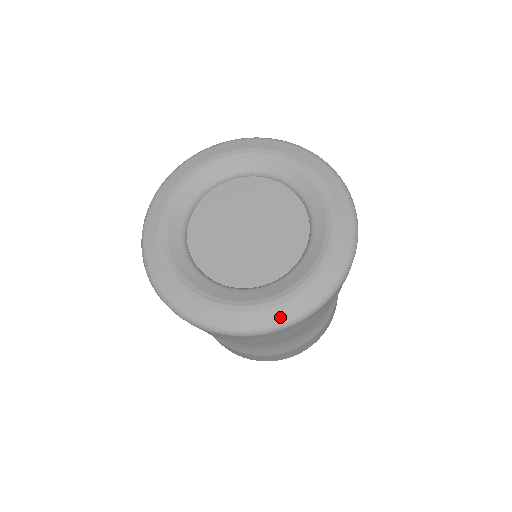
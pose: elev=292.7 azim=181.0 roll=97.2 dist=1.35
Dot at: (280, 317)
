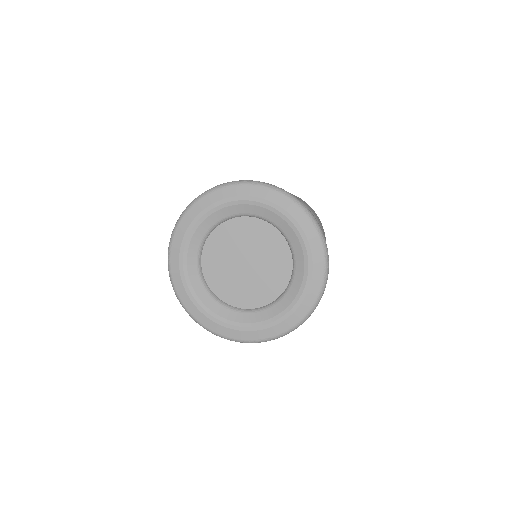
Dot at: (272, 335)
